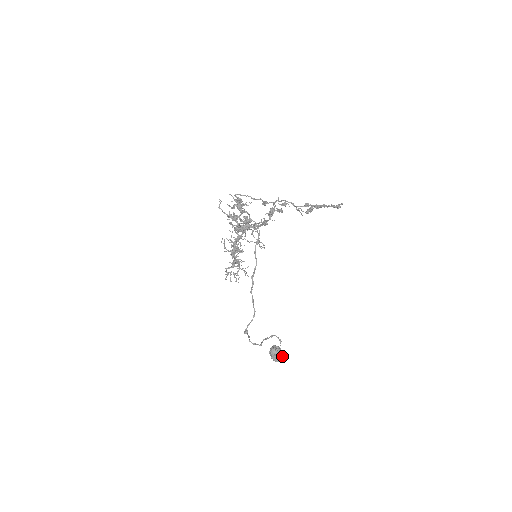
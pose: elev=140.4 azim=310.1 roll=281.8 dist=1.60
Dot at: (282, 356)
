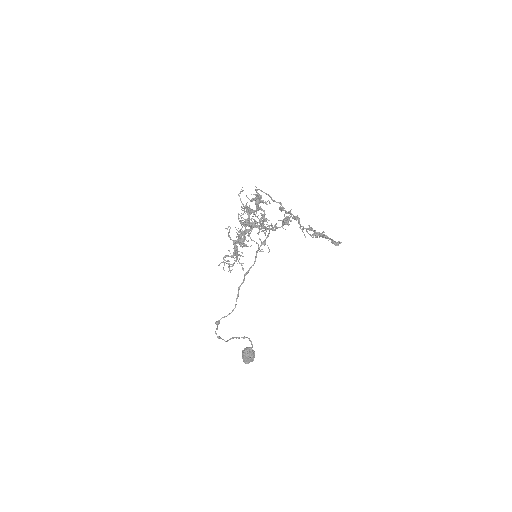
Dot at: (253, 360)
